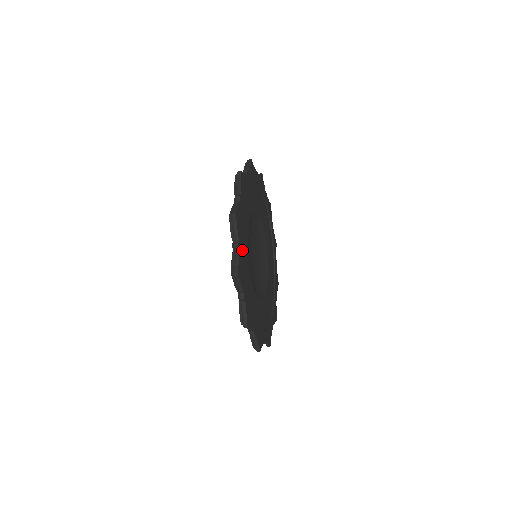
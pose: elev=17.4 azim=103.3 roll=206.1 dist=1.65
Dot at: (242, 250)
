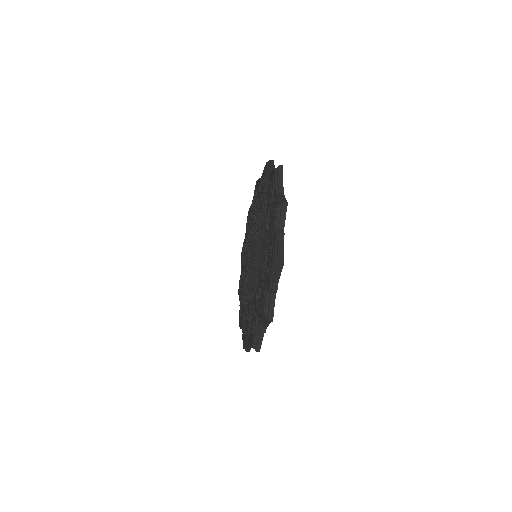
Dot at: occluded
